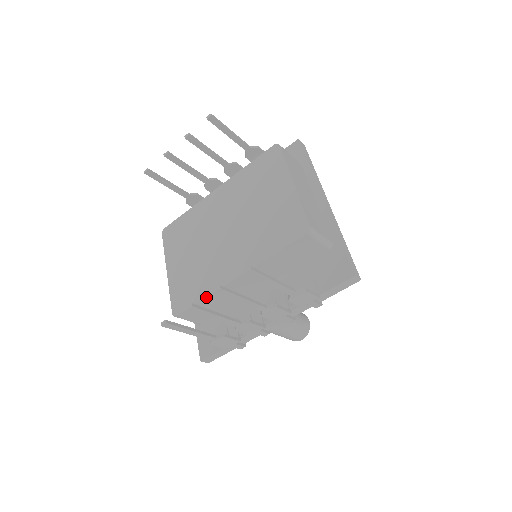
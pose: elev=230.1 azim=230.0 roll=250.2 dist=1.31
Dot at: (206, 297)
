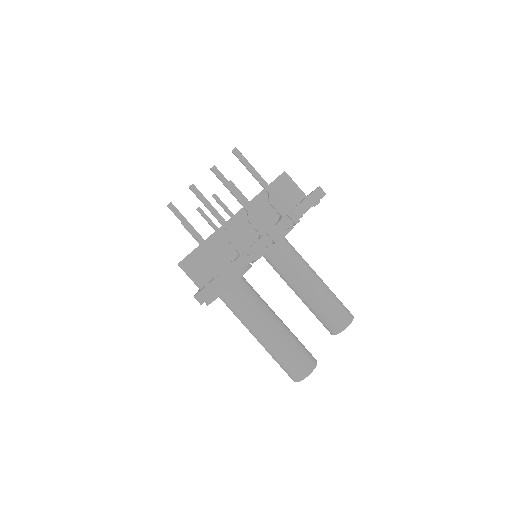
Dot at: (207, 238)
